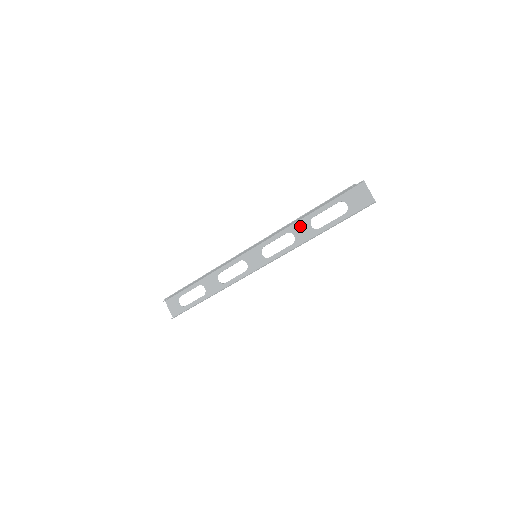
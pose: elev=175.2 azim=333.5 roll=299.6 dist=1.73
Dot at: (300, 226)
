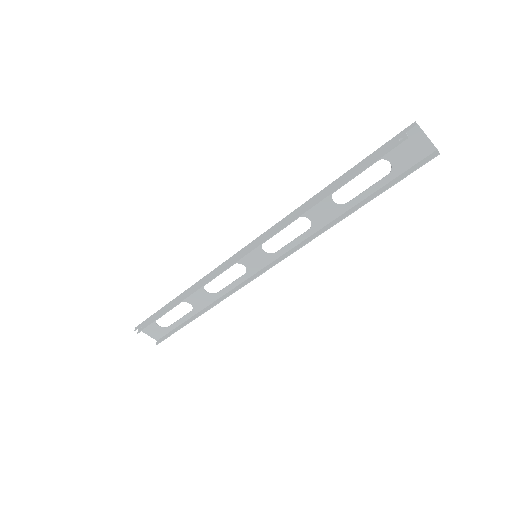
Dot at: (316, 205)
